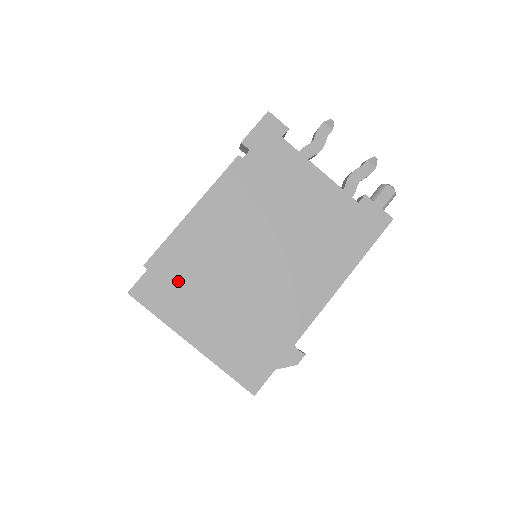
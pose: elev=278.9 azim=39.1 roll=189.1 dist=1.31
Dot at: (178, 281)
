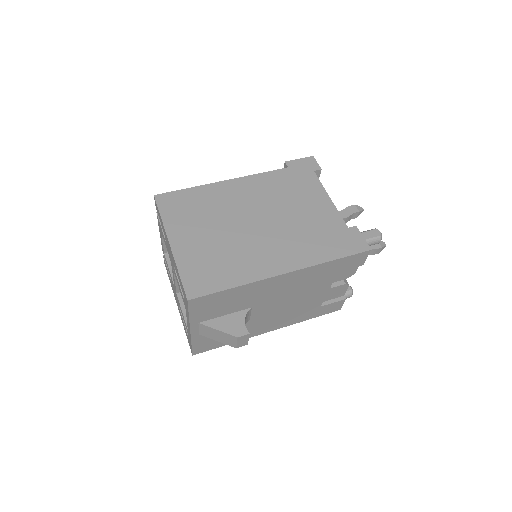
Dot at: (190, 206)
